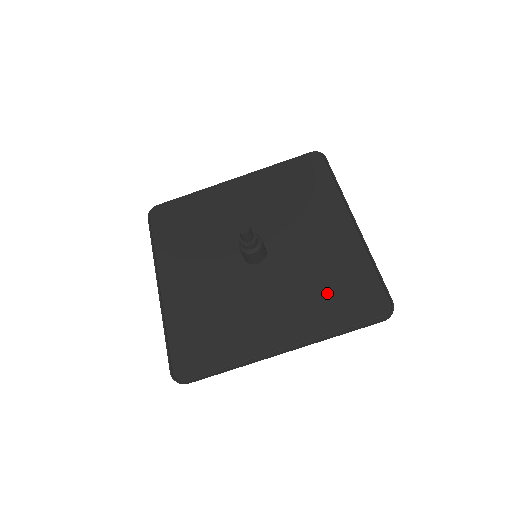
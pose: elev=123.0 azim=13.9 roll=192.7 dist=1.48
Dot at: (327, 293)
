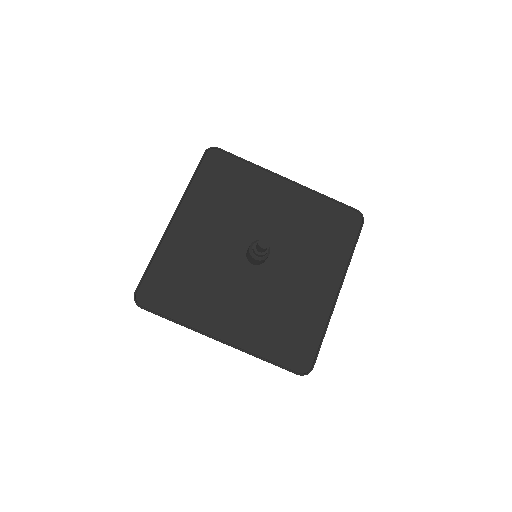
Dot at: (323, 237)
